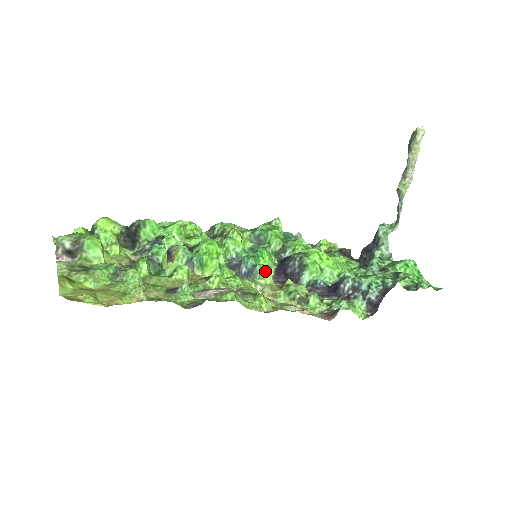
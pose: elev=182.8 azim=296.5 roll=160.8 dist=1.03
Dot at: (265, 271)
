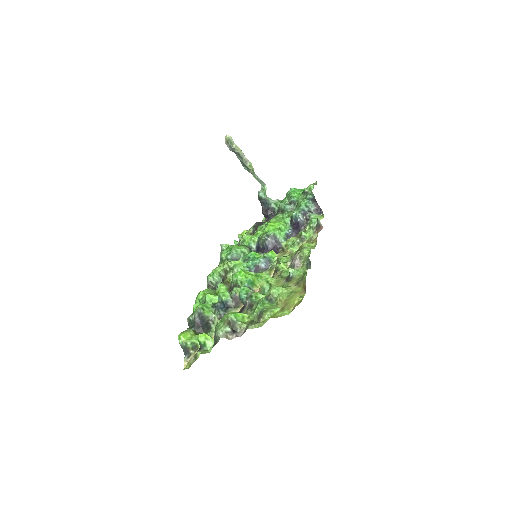
Dot at: (271, 253)
